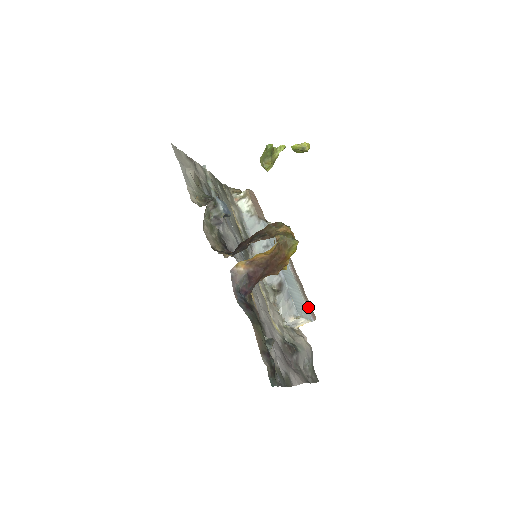
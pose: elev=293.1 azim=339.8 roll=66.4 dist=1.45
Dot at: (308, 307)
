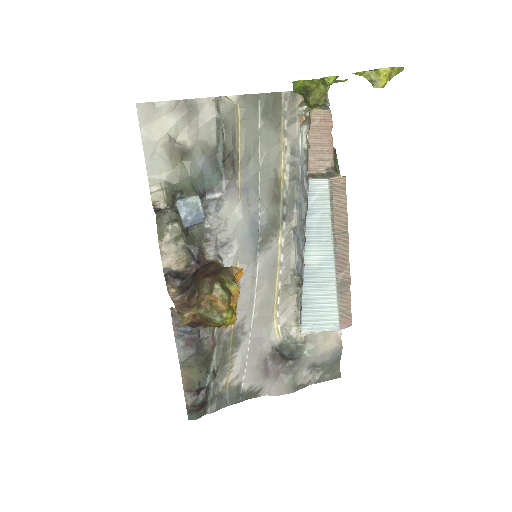
Dot at: (340, 313)
